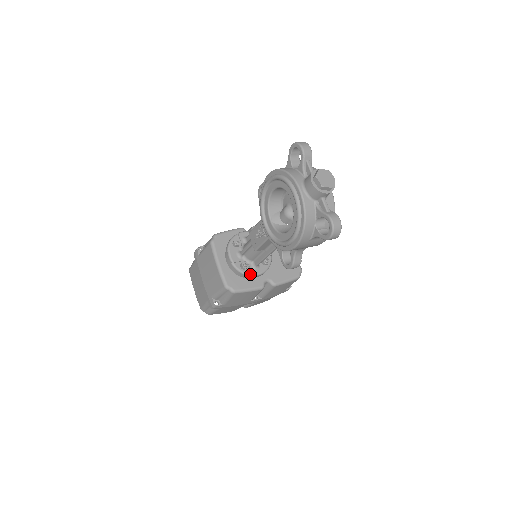
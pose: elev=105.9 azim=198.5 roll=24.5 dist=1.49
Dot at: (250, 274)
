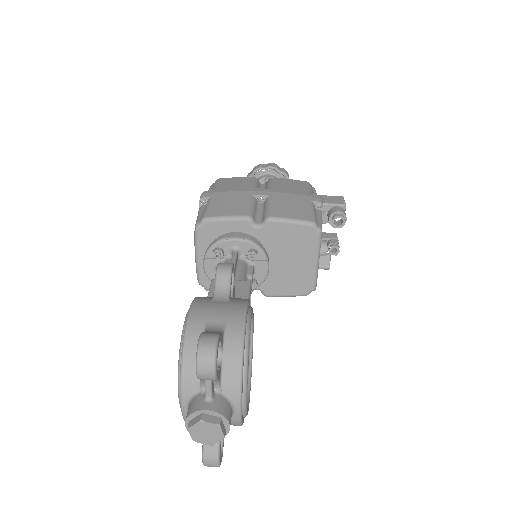
Dot at: occluded
